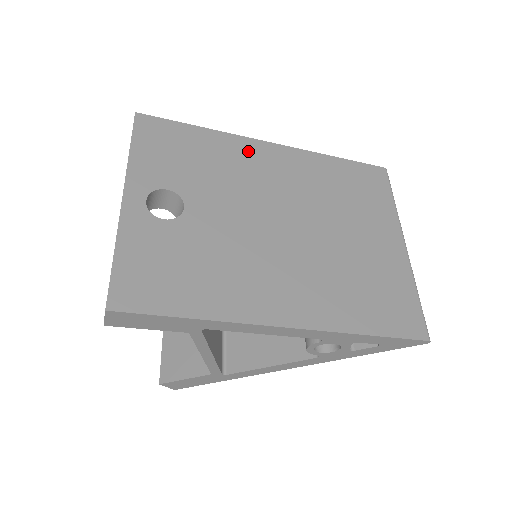
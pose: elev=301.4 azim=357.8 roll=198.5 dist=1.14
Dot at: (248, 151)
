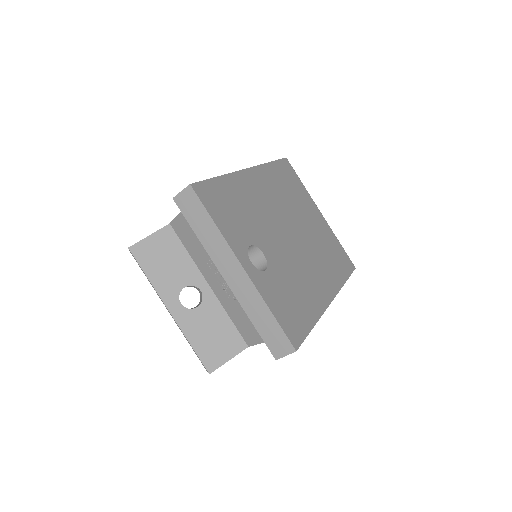
Dot at: (247, 184)
